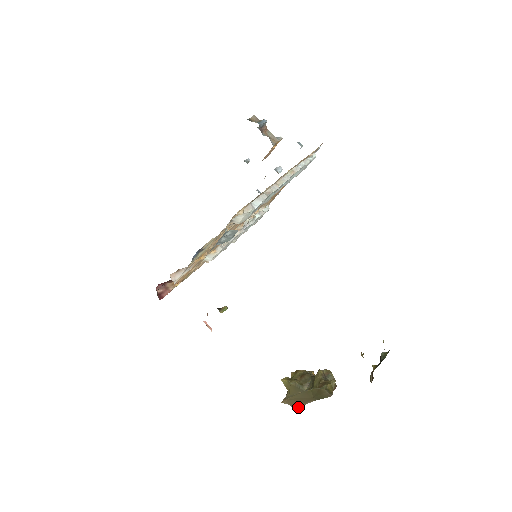
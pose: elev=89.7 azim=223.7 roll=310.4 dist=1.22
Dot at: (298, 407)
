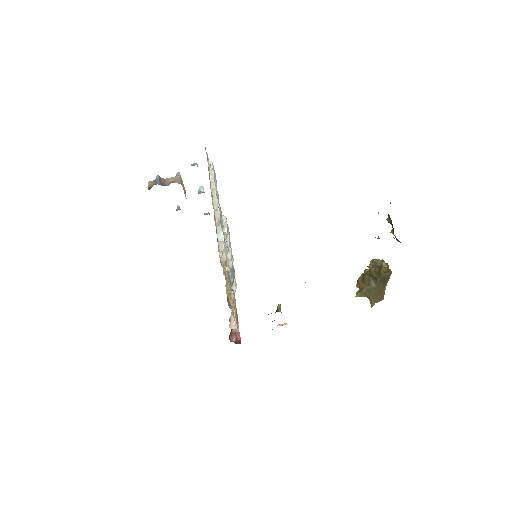
Dot at: (383, 298)
